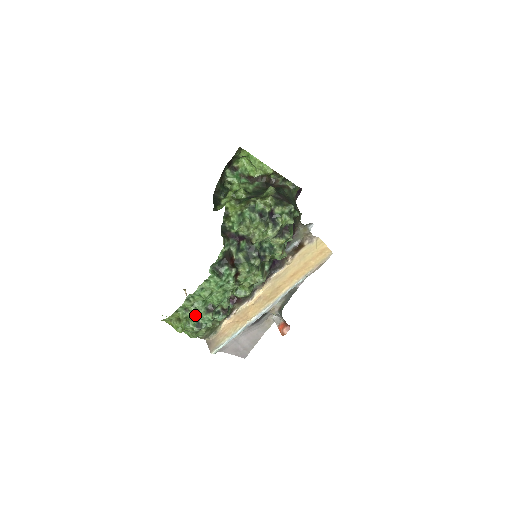
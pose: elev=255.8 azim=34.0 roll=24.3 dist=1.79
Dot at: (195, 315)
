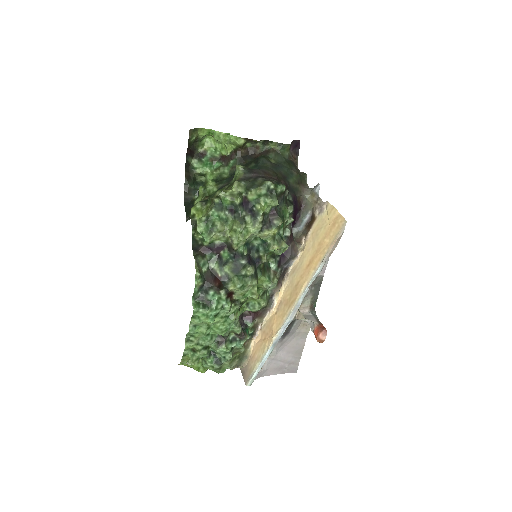
Dot at: (208, 352)
